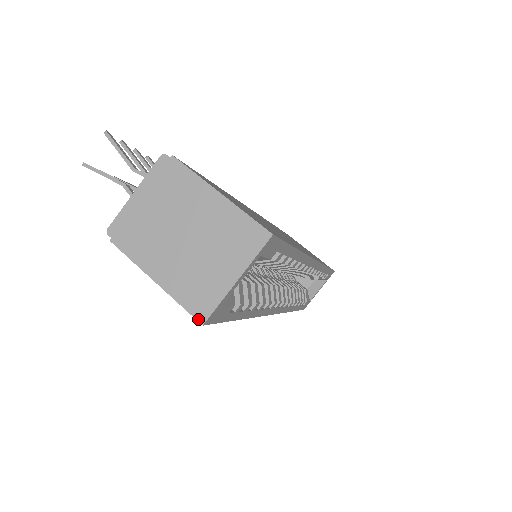
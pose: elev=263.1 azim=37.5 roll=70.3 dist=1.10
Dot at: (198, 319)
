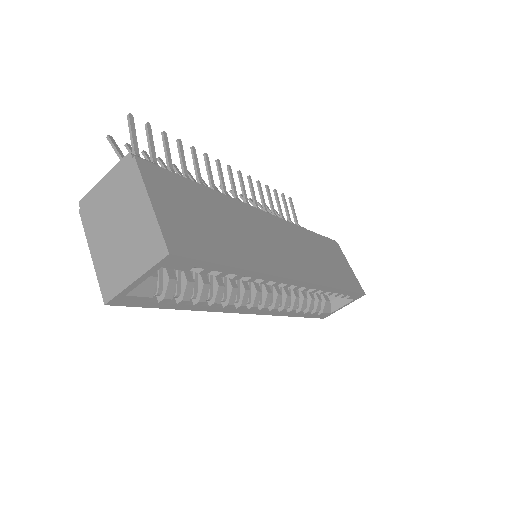
Dot at: (104, 298)
